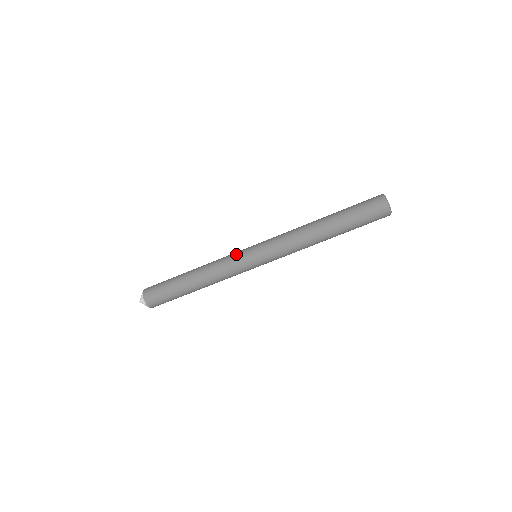
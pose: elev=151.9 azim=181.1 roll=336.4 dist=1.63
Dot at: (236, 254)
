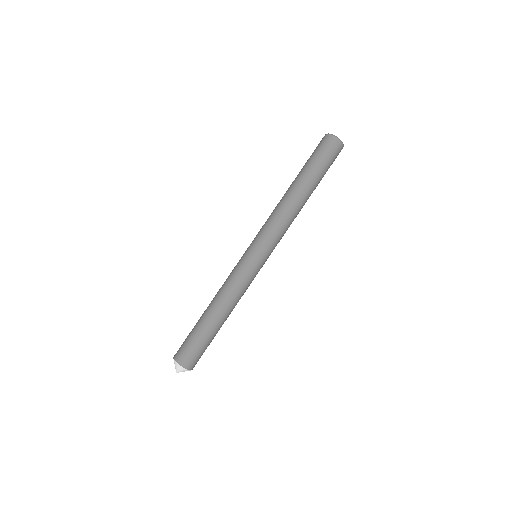
Dot at: (239, 266)
